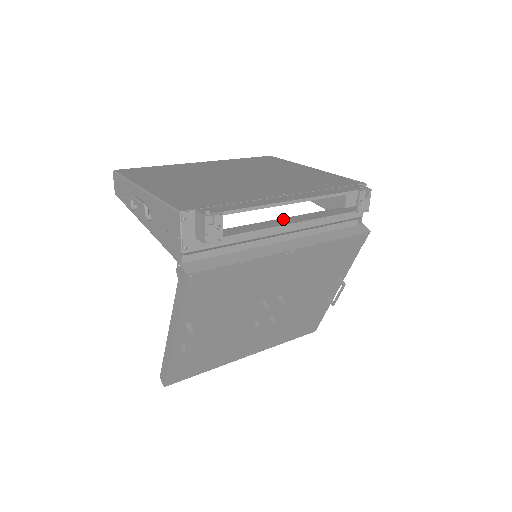
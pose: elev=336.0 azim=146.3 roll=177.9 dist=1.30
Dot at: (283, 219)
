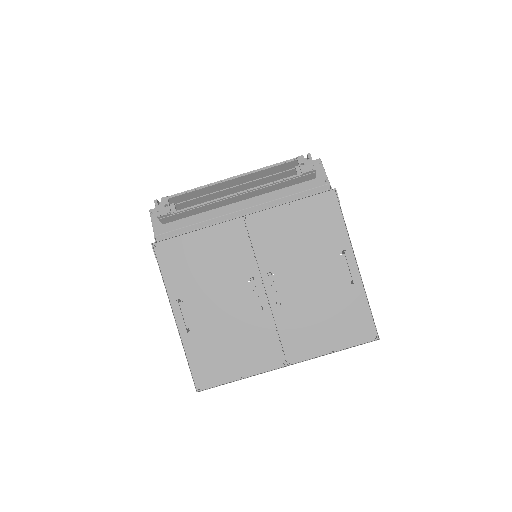
Dot at: (234, 199)
